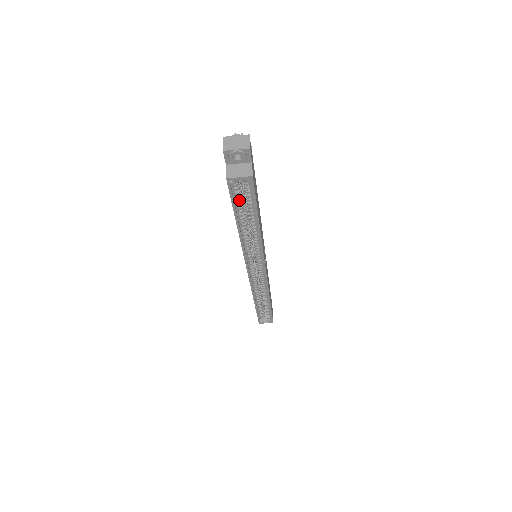
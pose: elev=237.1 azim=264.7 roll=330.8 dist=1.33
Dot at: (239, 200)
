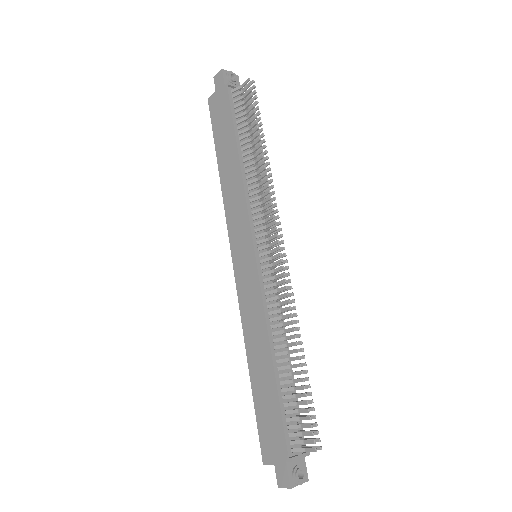
Dot at: occluded
